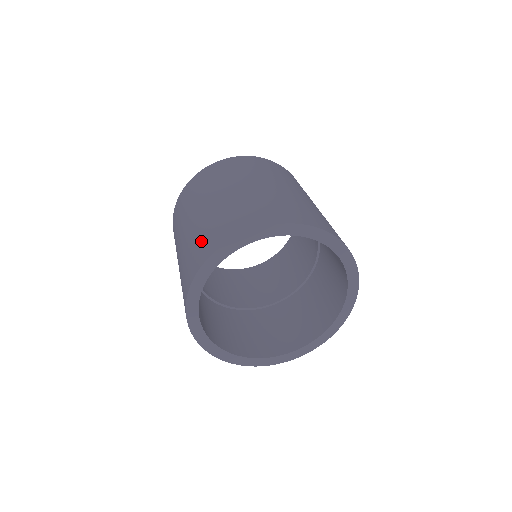
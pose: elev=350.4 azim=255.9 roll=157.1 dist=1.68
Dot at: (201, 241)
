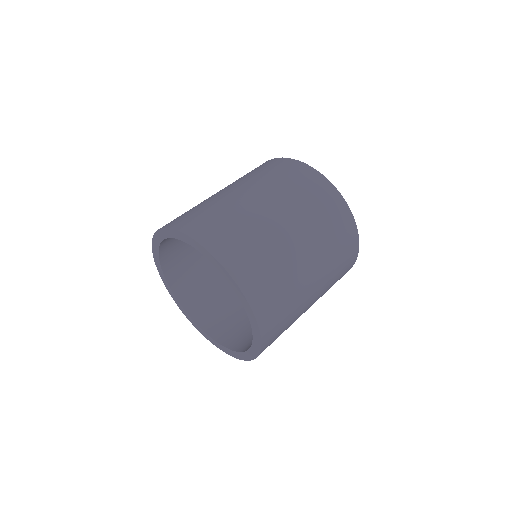
Dot at: (186, 212)
